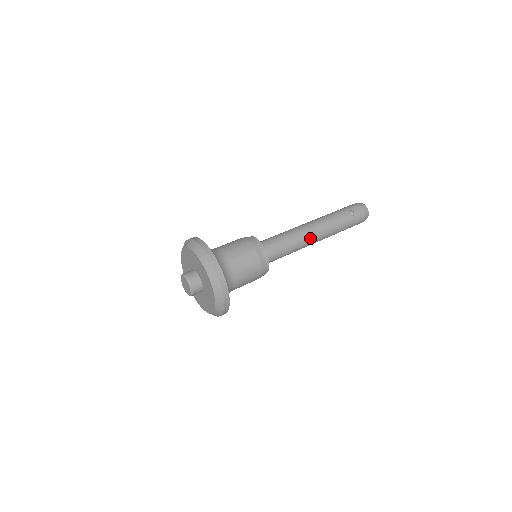
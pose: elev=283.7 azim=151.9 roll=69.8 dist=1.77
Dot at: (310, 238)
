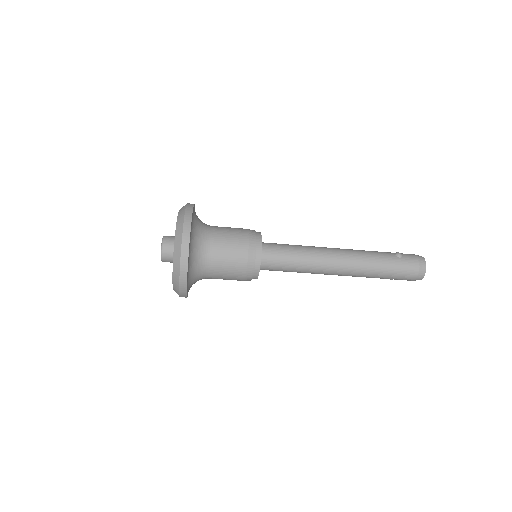
Dot at: (329, 256)
